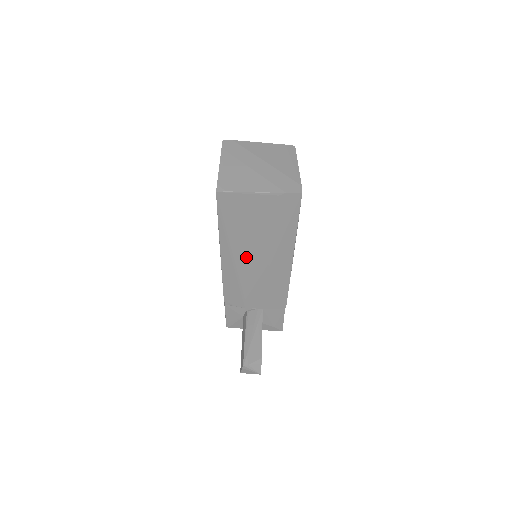
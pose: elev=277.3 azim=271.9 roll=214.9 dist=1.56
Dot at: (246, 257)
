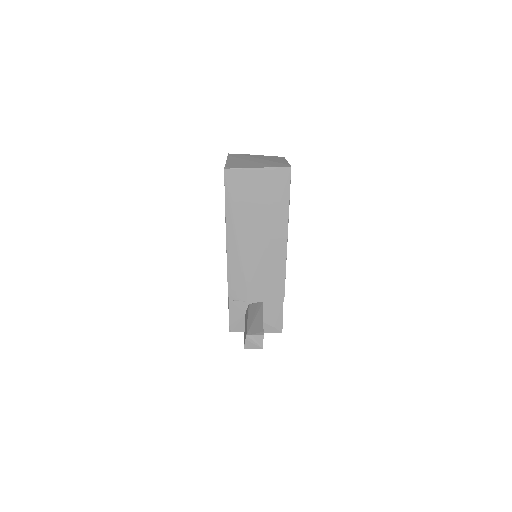
Dot at: (248, 238)
